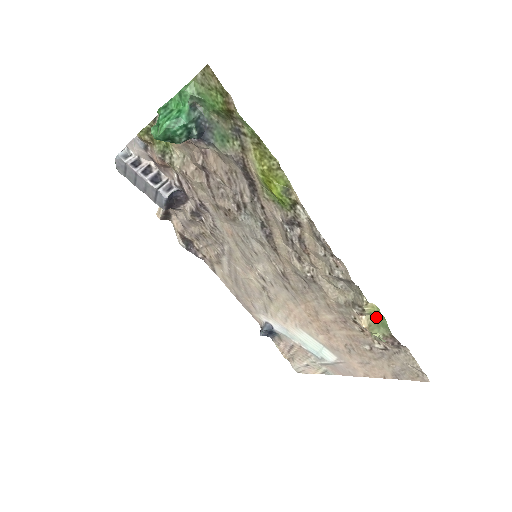
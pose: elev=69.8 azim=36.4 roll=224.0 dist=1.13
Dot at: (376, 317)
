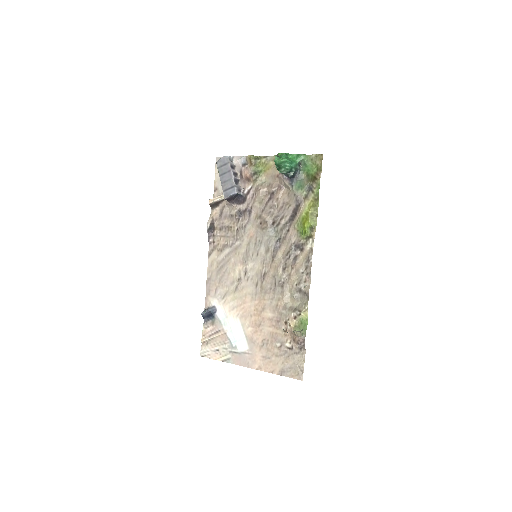
Dot at: (302, 323)
